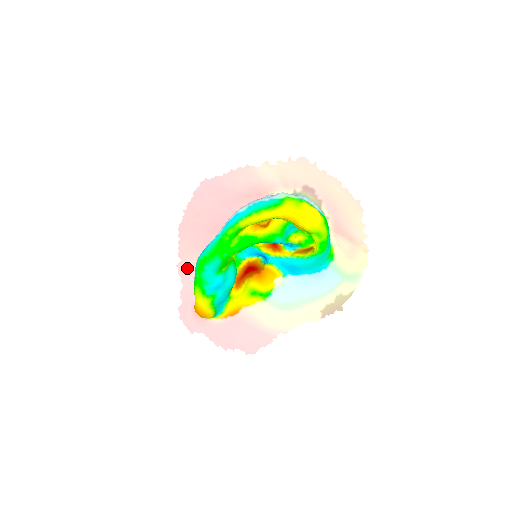
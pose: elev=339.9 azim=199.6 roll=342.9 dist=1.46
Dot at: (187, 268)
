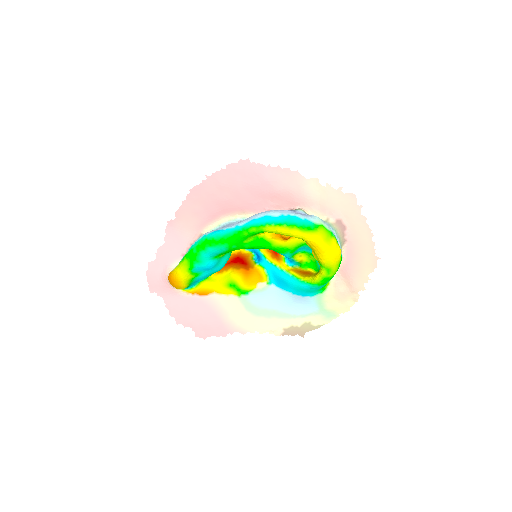
Dot at: (177, 229)
